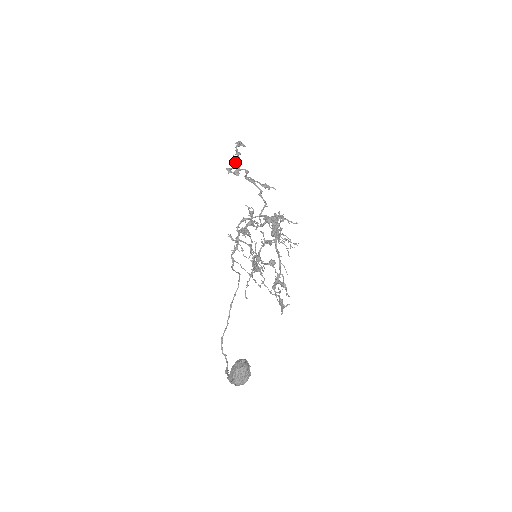
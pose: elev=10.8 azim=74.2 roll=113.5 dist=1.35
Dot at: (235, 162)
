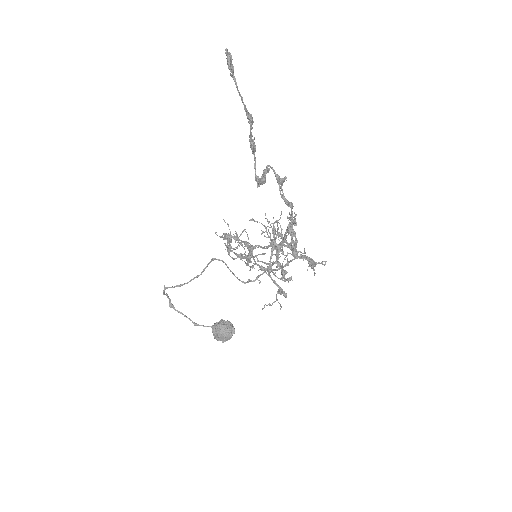
Dot at: (255, 149)
